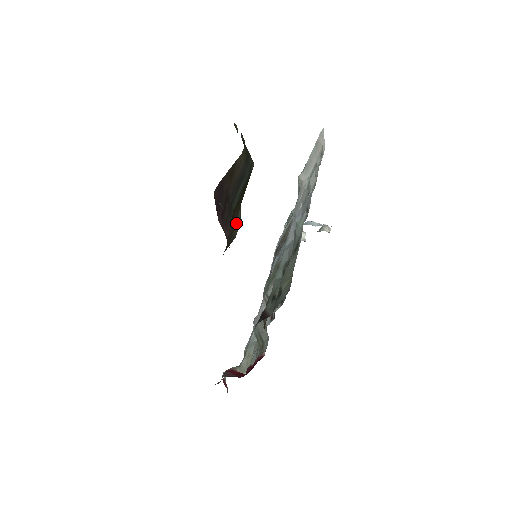
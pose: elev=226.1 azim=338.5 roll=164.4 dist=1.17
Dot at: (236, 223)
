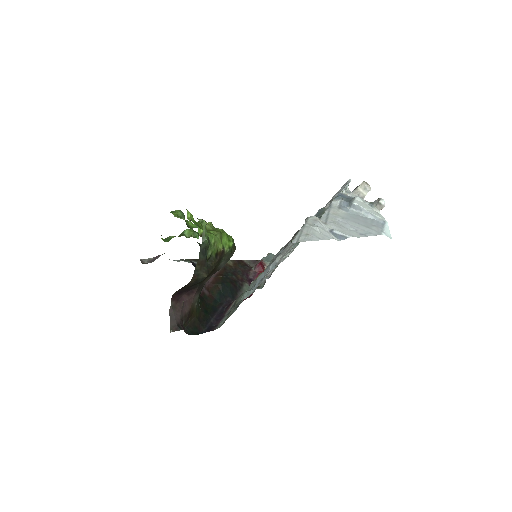
Dot at: (218, 268)
